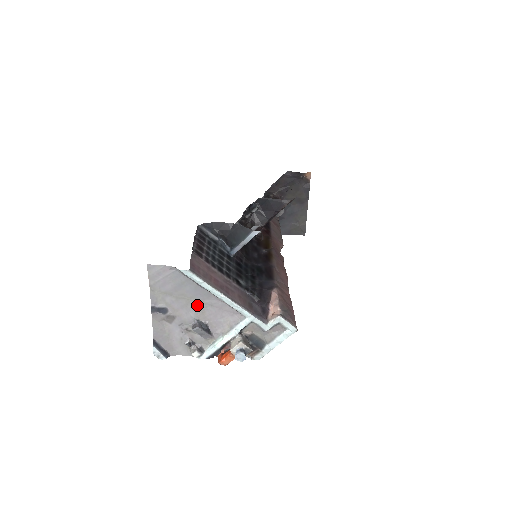
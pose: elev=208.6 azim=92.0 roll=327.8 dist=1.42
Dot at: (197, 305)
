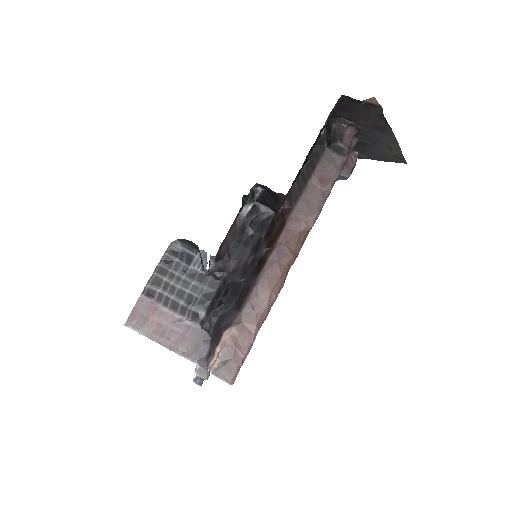
Dot at: occluded
